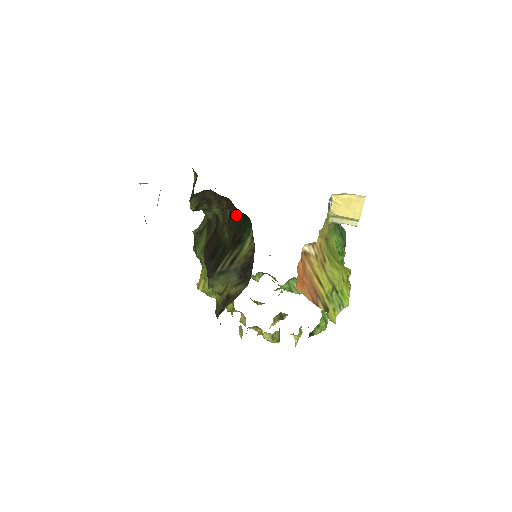
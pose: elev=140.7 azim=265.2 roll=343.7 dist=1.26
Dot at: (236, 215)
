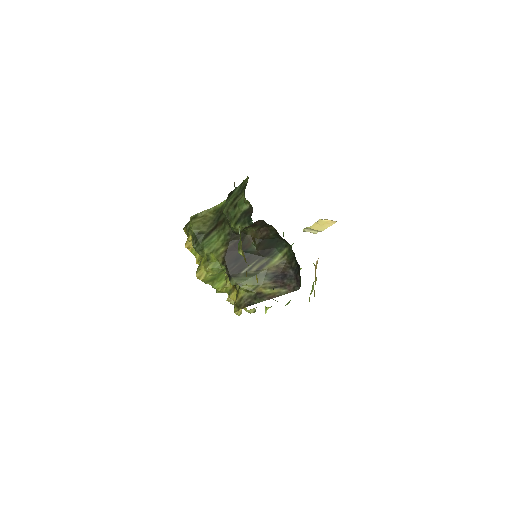
Dot at: (271, 236)
